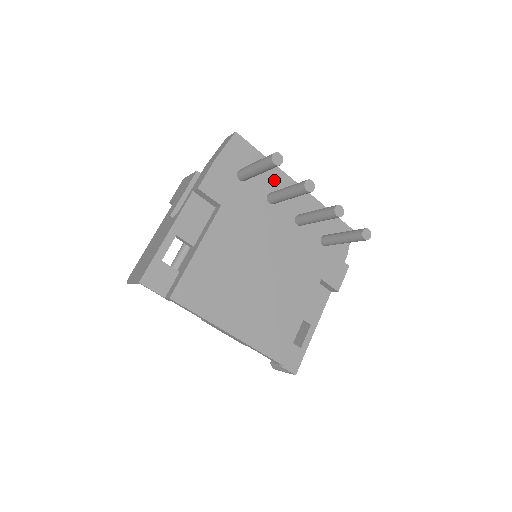
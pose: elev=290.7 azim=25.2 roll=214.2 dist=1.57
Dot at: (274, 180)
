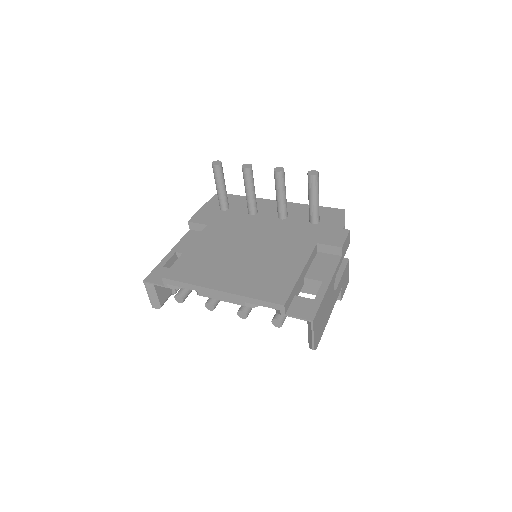
Dot at: occluded
